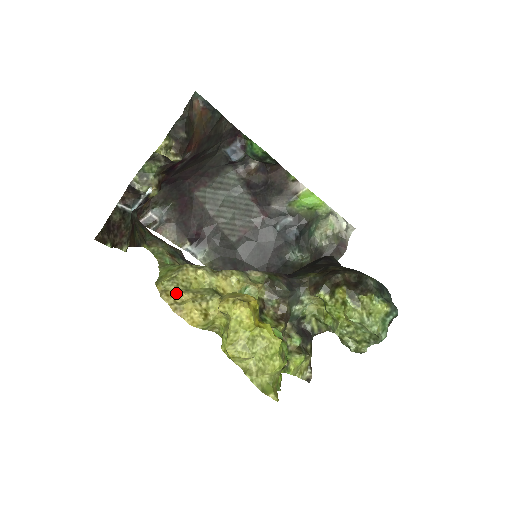
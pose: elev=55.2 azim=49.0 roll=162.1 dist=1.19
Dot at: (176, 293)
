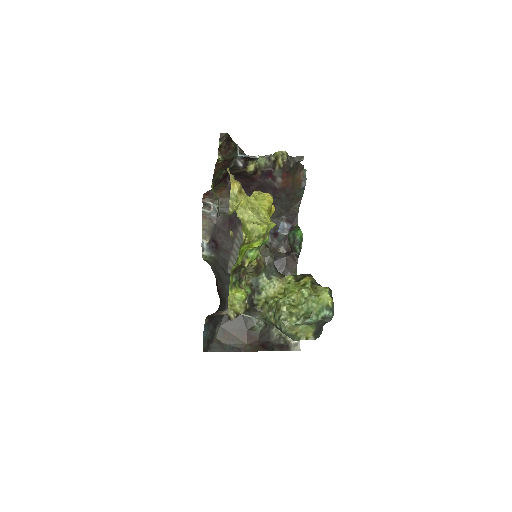
Dot at: (233, 177)
